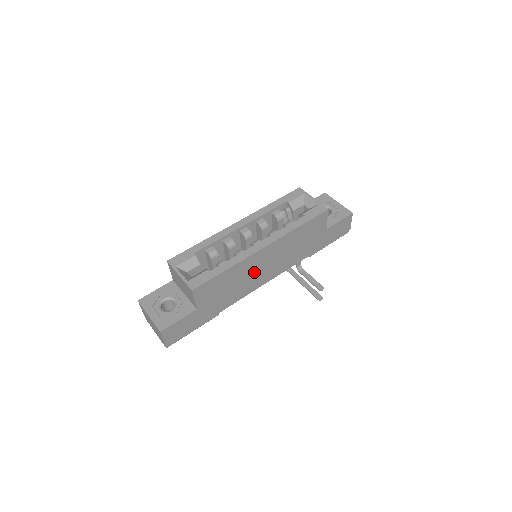
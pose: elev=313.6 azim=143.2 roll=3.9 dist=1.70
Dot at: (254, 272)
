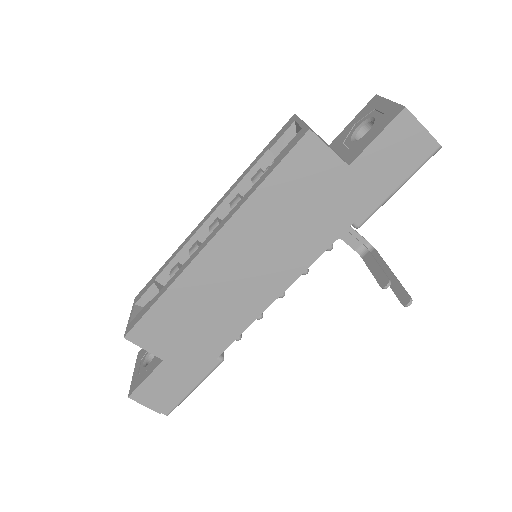
Dot at: (228, 286)
